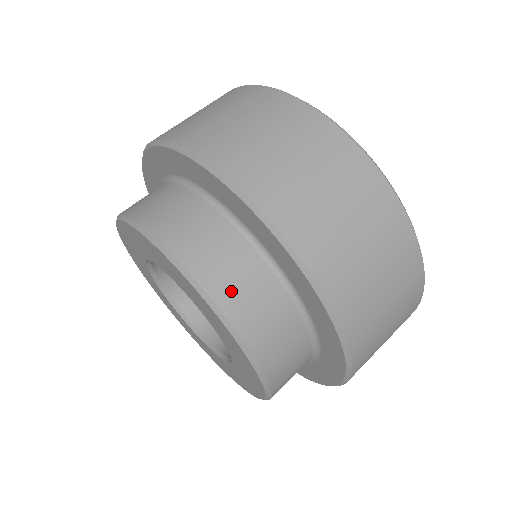
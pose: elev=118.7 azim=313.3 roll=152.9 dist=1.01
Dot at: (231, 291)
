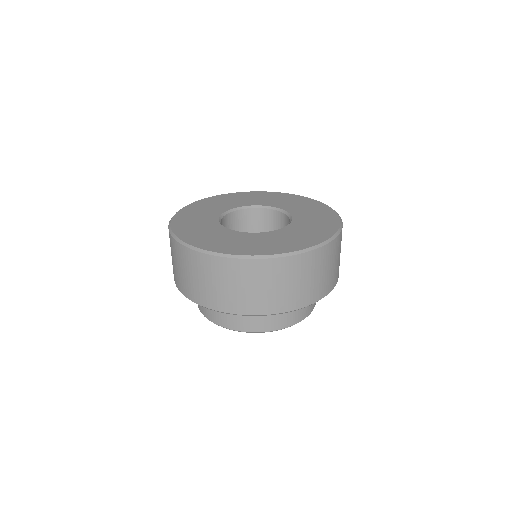
Dot at: (244, 324)
